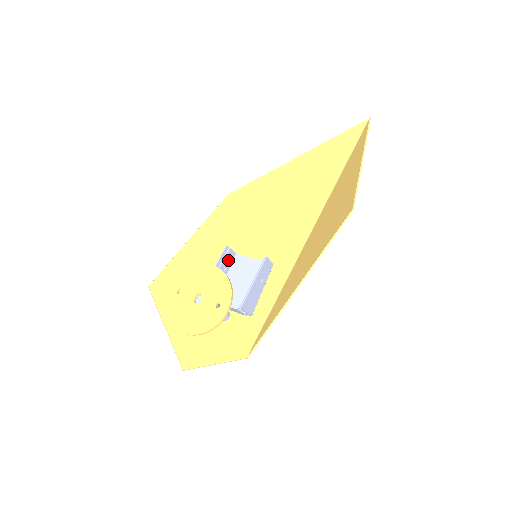
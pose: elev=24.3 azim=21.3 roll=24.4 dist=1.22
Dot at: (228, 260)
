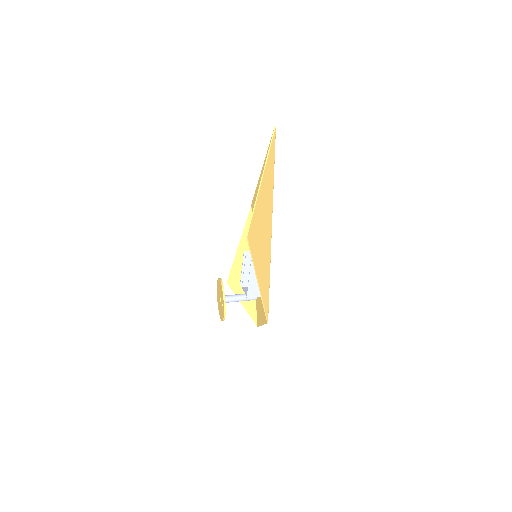
Dot at: (250, 259)
